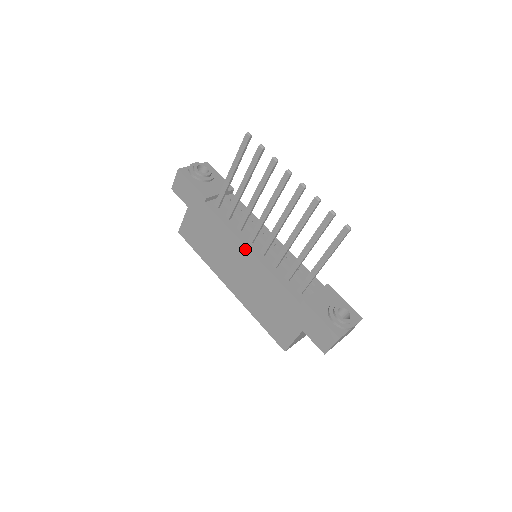
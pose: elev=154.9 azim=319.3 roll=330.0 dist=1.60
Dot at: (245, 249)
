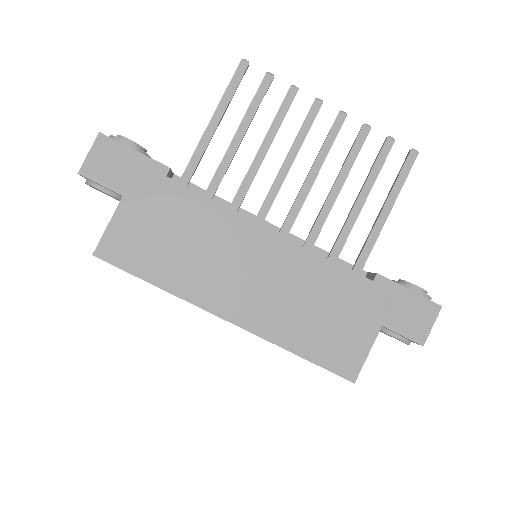
Dot at: (261, 230)
